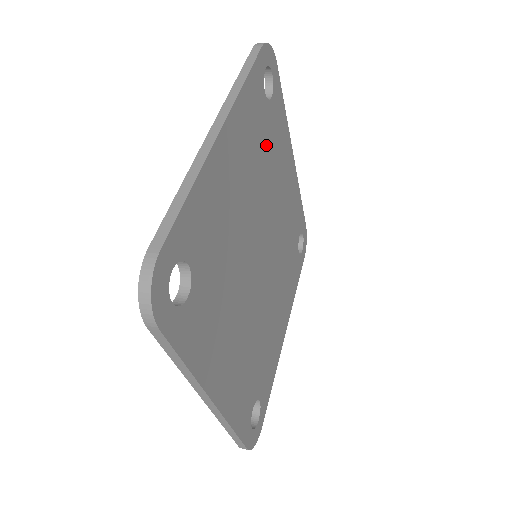
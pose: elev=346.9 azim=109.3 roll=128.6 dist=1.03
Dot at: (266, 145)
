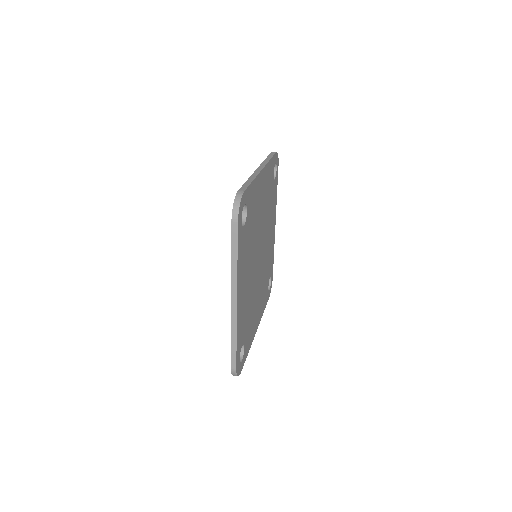
Dot at: (250, 232)
